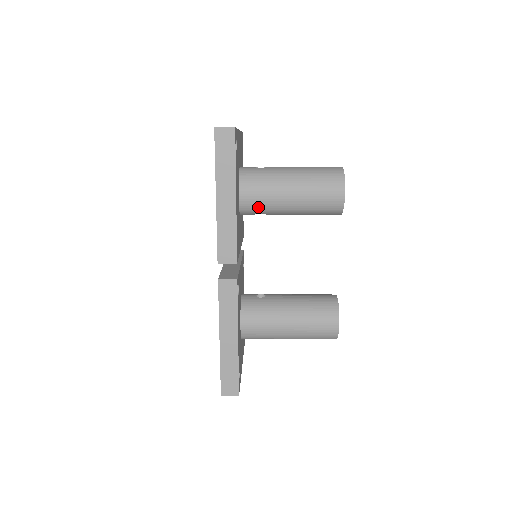
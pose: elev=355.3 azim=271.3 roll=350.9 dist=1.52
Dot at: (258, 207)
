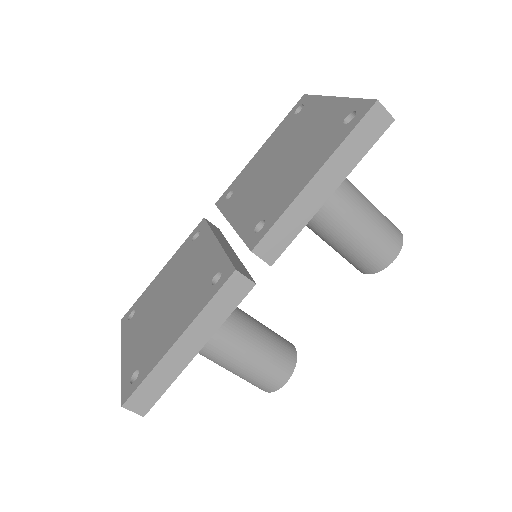
Dot at: occluded
